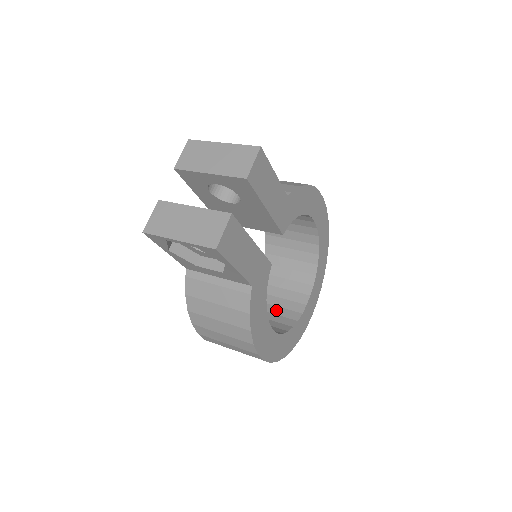
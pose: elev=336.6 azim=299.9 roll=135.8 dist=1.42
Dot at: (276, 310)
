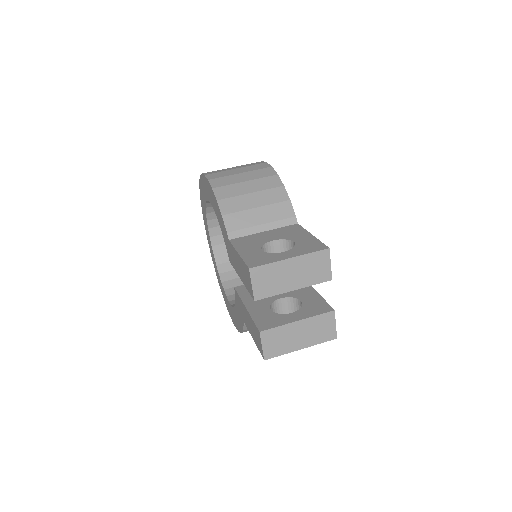
Dot at: occluded
